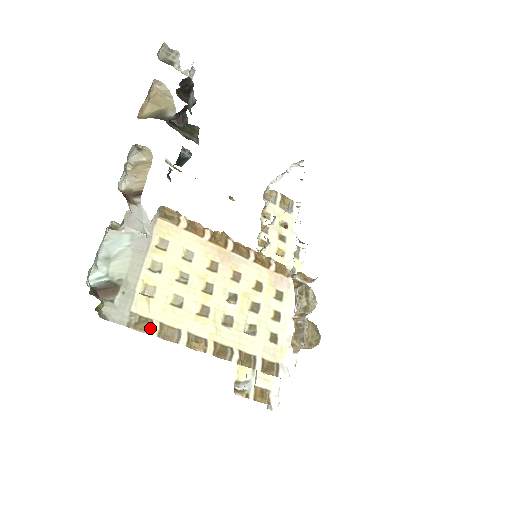
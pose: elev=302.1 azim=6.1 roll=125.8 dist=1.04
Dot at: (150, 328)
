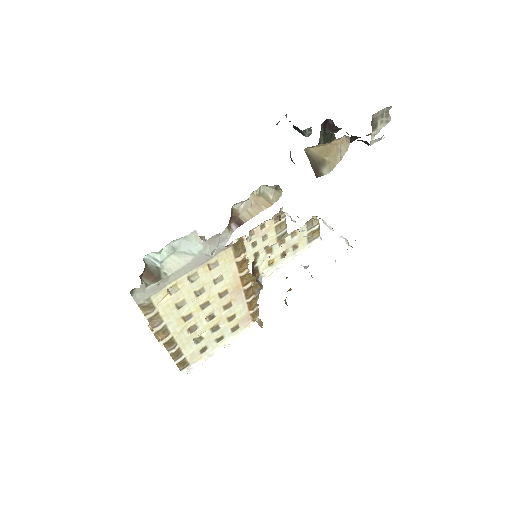
Dot at: (149, 313)
